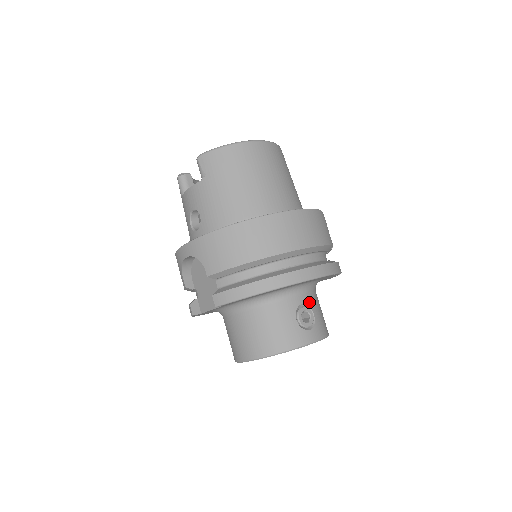
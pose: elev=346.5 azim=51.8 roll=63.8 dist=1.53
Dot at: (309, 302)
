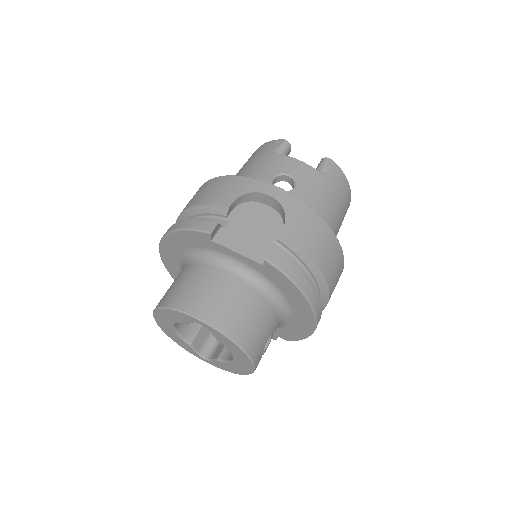
Dot at: occluded
